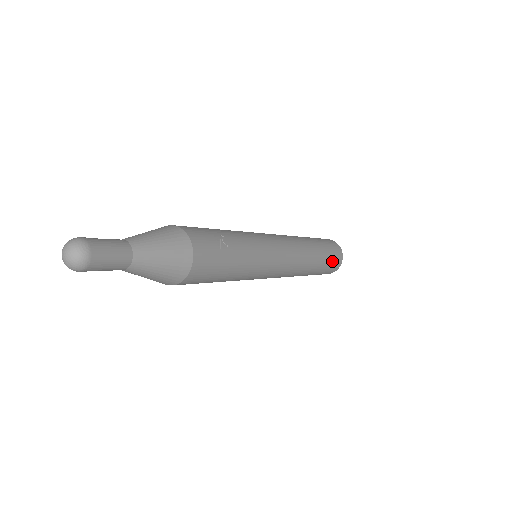
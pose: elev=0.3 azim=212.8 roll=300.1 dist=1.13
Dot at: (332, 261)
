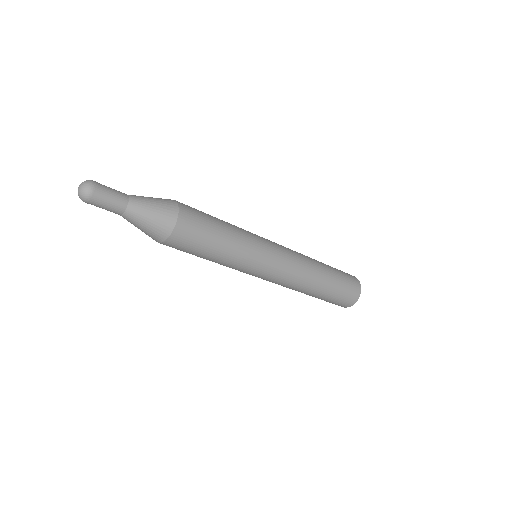
Dot at: (341, 271)
